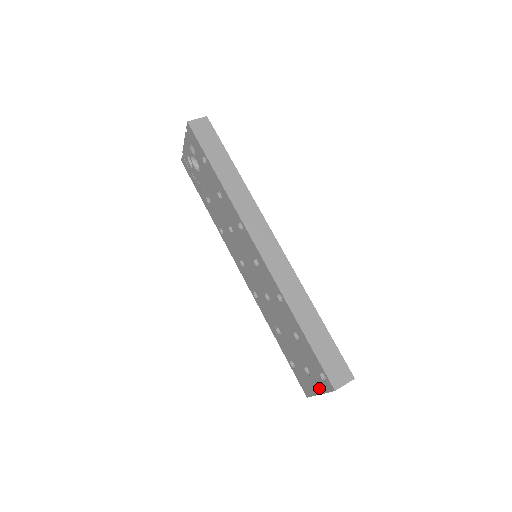
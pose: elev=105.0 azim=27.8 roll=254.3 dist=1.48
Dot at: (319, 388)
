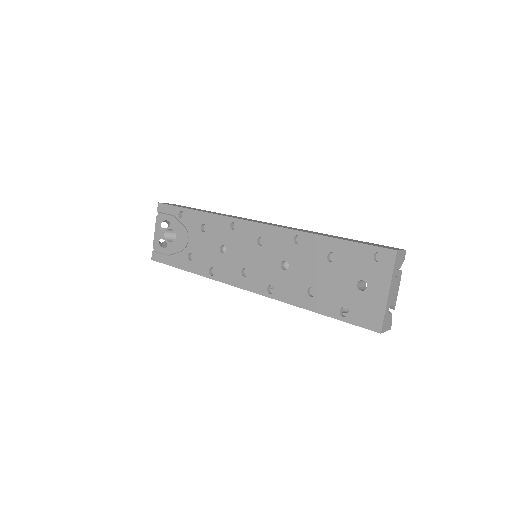
Dot at: (383, 283)
